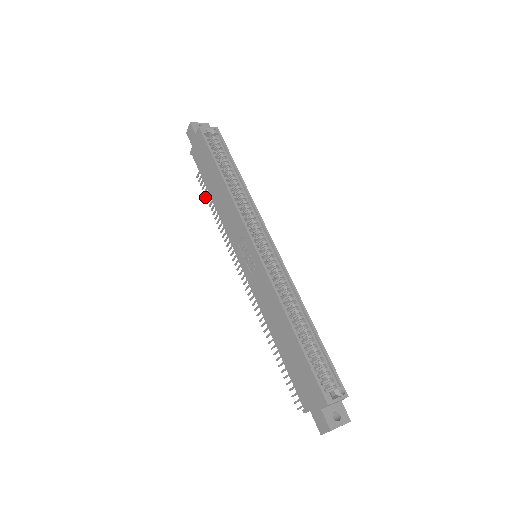
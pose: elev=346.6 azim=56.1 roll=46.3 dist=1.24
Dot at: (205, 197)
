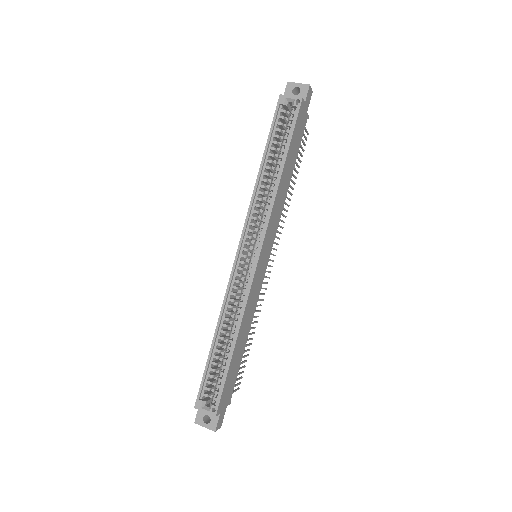
Dot at: (300, 161)
